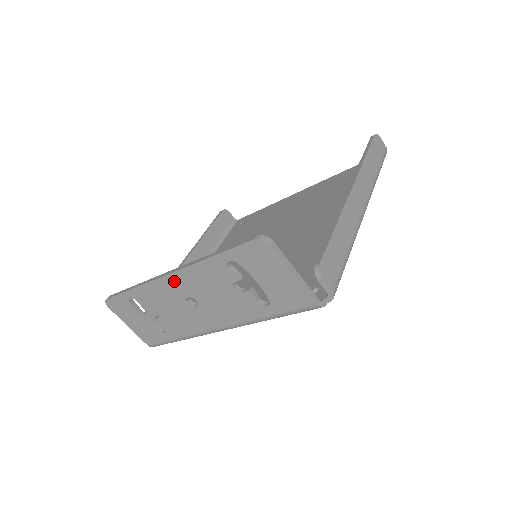
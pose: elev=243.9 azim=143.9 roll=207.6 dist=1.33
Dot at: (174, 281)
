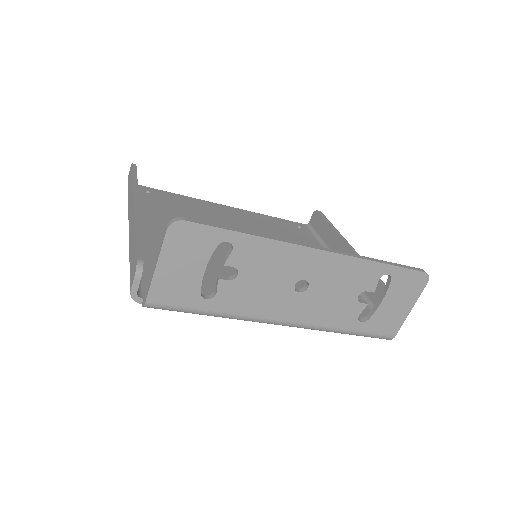
Dot at: (316, 259)
